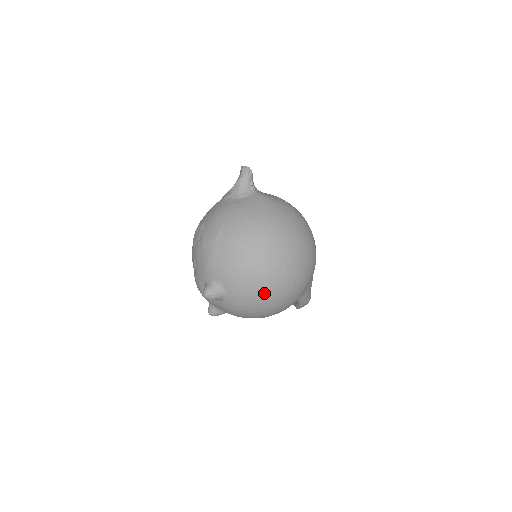
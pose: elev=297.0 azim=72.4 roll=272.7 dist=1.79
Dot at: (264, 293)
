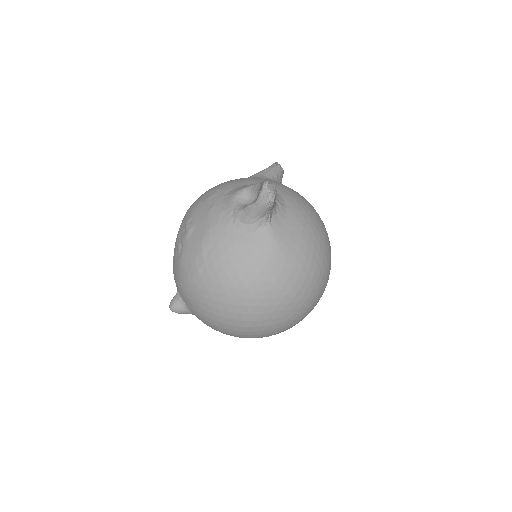
Dot at: occluded
